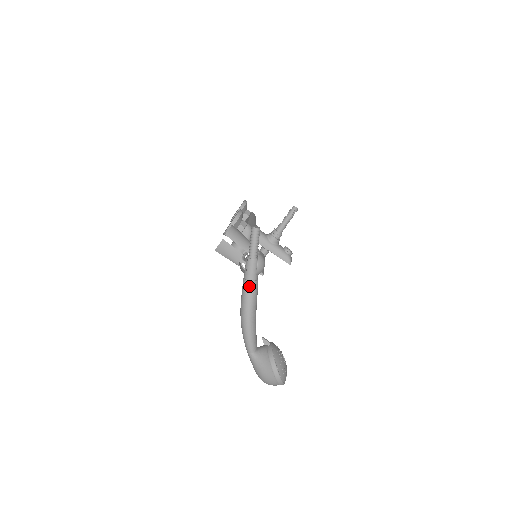
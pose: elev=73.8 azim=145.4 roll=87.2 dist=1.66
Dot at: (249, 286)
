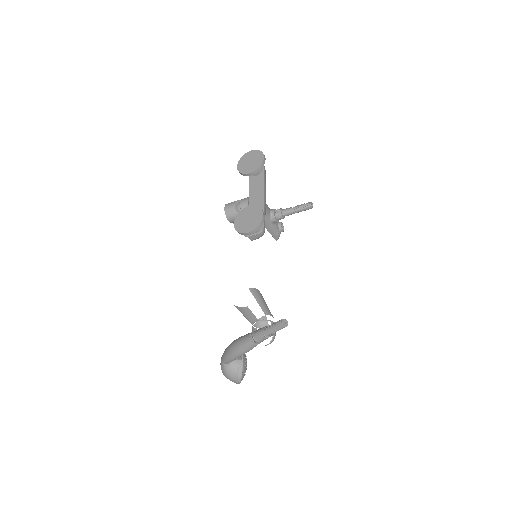
Dot at: (252, 346)
